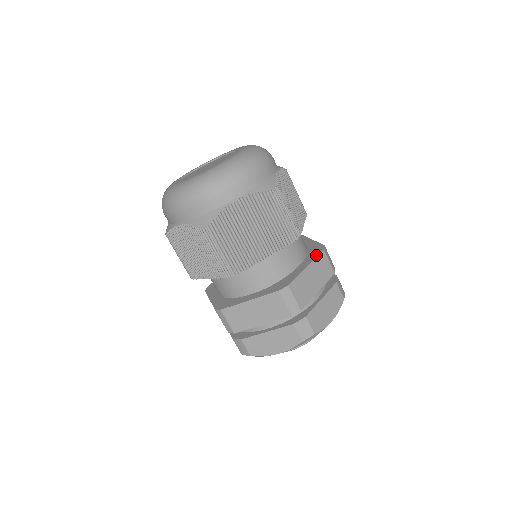
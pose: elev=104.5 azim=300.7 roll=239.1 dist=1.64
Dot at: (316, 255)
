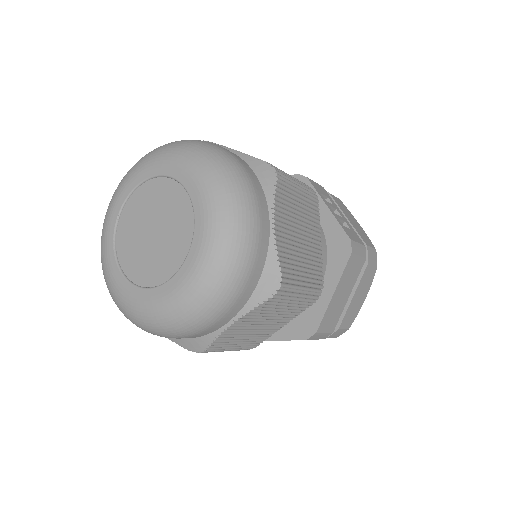
Dot at: (342, 267)
